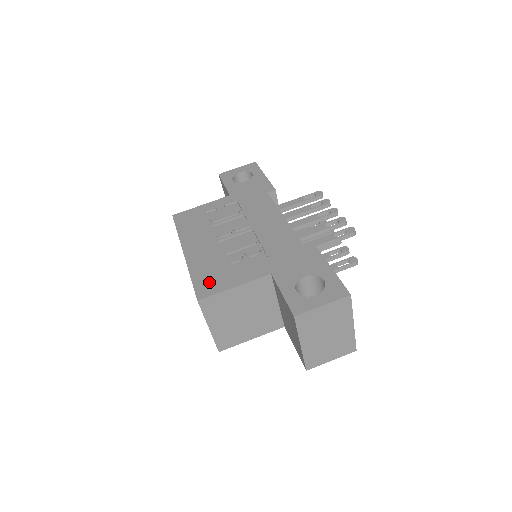
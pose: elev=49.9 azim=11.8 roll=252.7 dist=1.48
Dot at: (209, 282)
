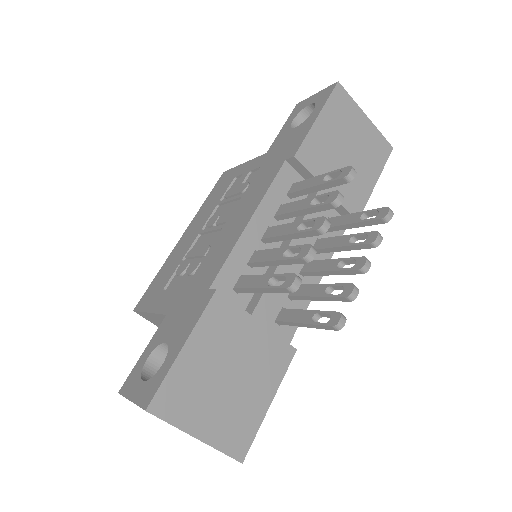
Dot at: (151, 292)
